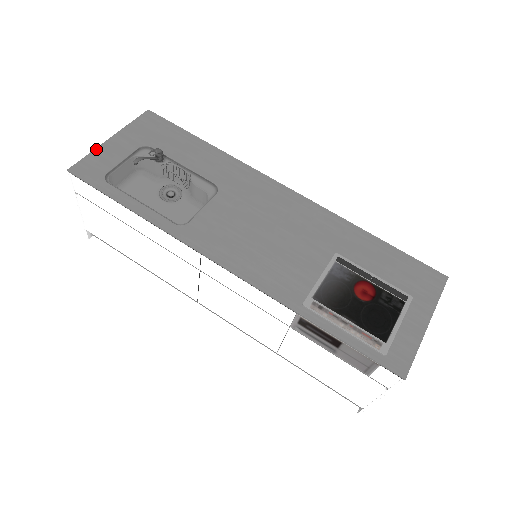
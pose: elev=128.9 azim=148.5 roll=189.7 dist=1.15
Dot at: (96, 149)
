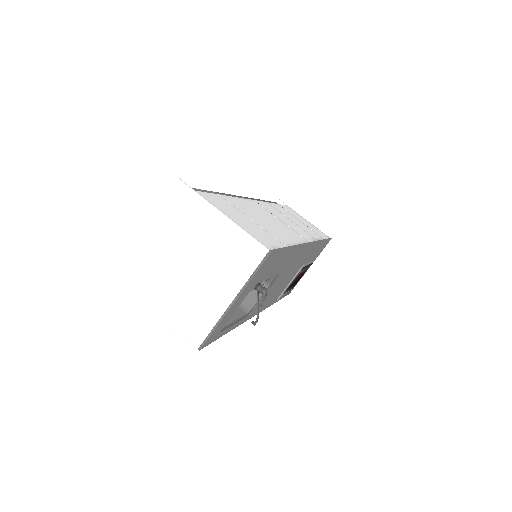
Dot at: (222, 321)
